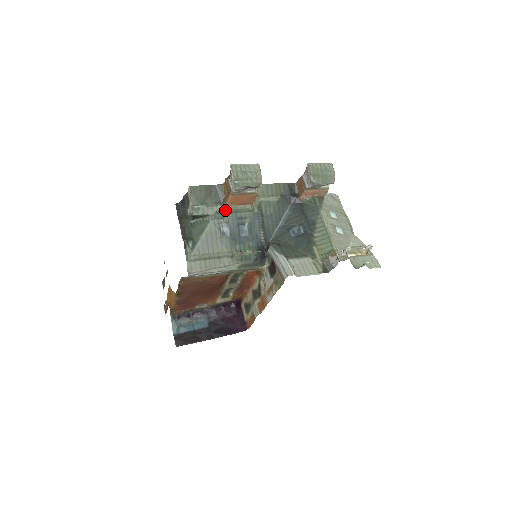
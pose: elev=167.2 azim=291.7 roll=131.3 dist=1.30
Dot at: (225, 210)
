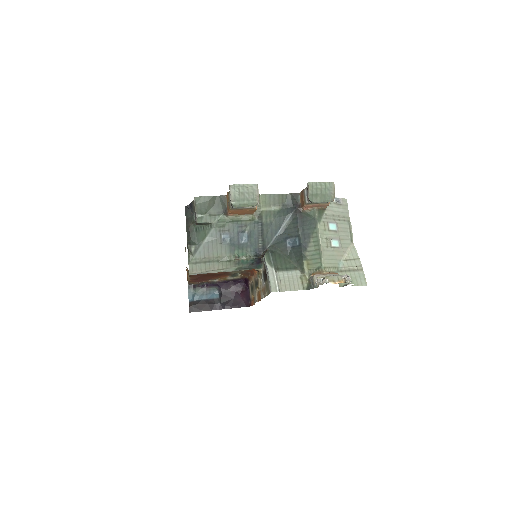
Dot at: (227, 219)
